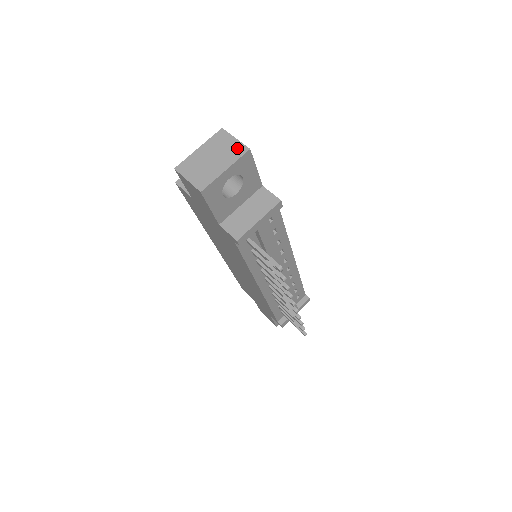
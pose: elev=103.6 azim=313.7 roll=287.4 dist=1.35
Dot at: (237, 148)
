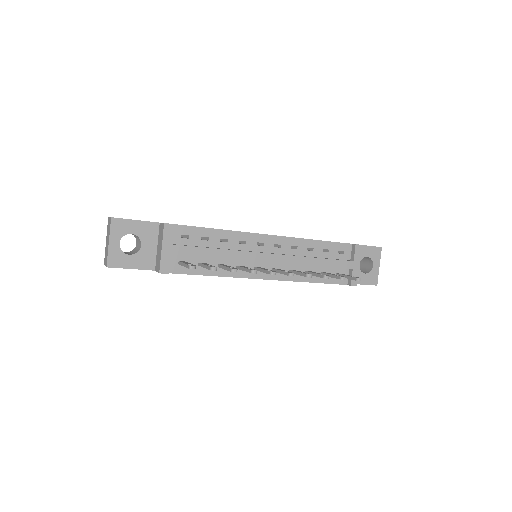
Dot at: occluded
